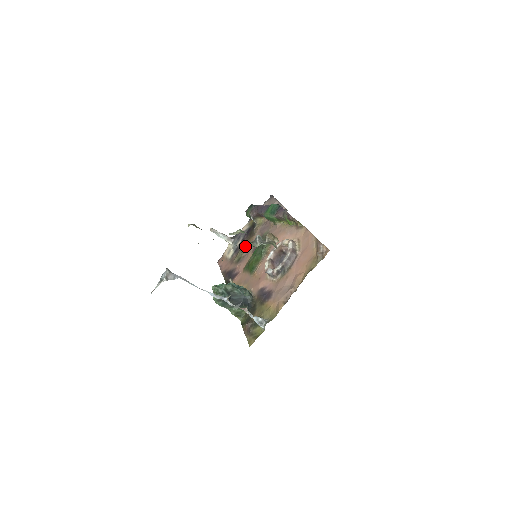
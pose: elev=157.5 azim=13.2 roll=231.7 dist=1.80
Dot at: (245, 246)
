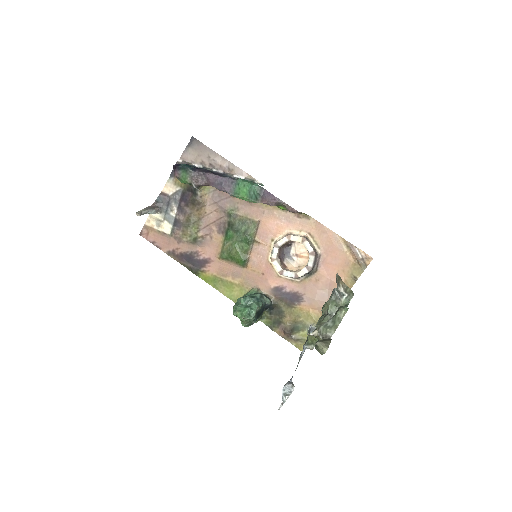
Dot at: occluded
